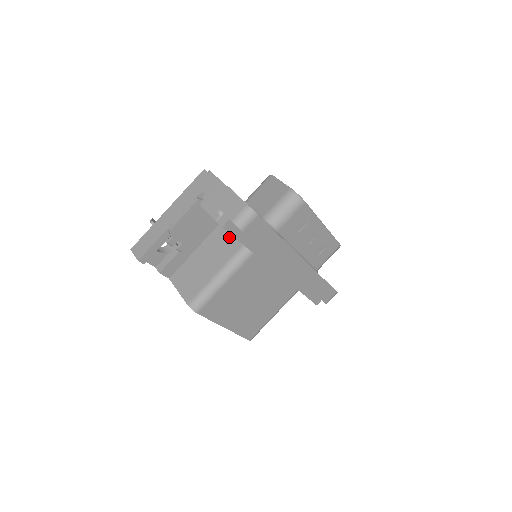
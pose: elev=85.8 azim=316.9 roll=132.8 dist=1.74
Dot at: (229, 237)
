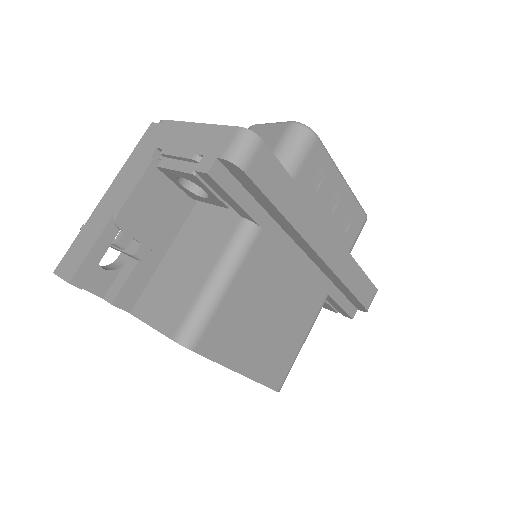
Dot at: (215, 218)
